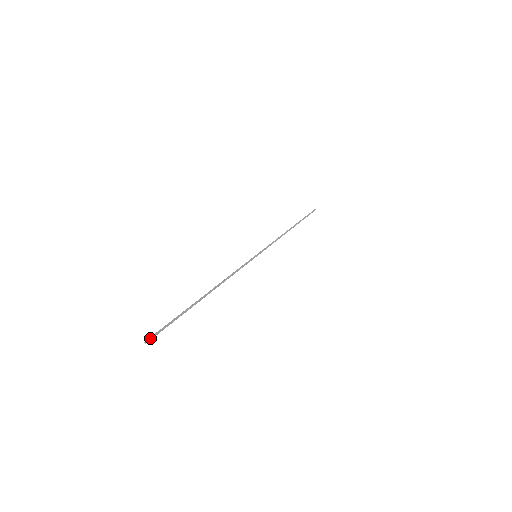
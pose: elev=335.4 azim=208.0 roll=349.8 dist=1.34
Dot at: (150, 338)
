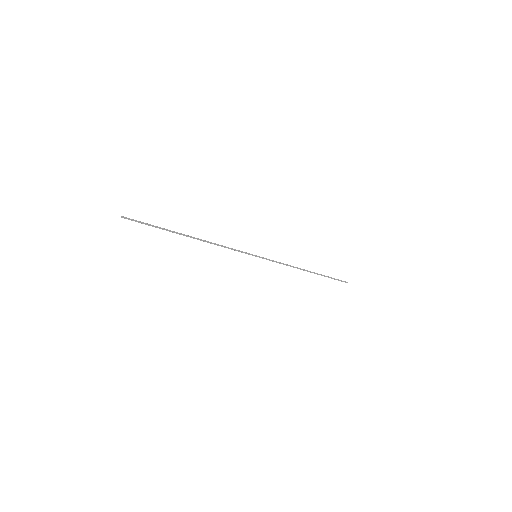
Dot at: (126, 217)
